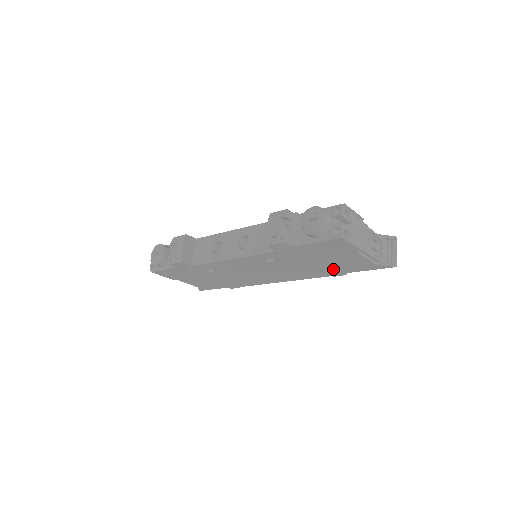
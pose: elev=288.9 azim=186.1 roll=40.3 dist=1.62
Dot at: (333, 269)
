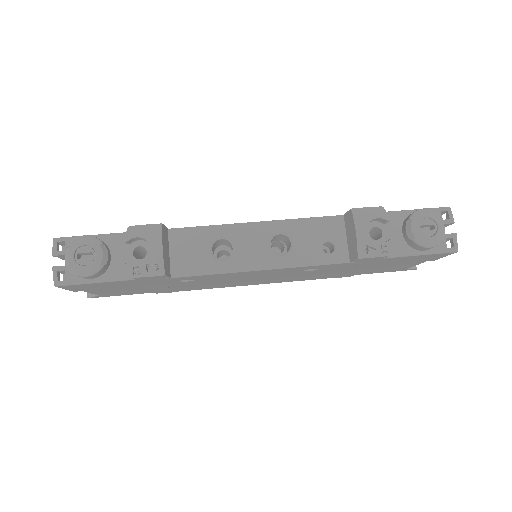
Dot at: (355, 273)
